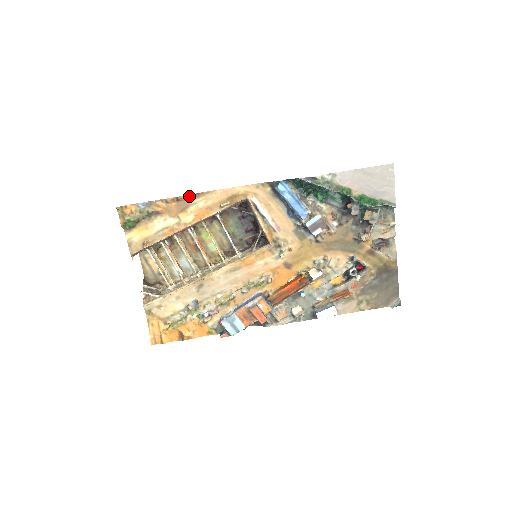
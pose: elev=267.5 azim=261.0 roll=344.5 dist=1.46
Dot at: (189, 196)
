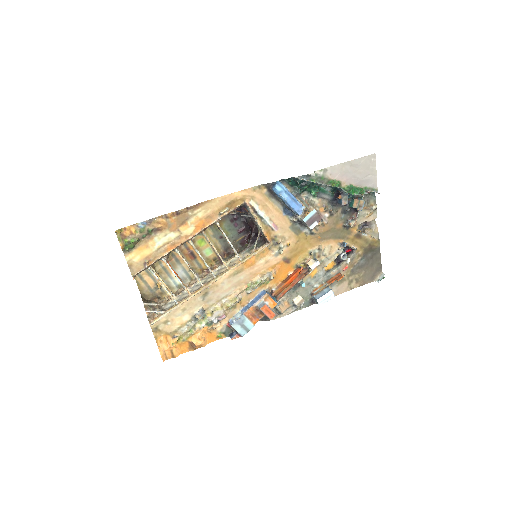
Dot at: (188, 208)
